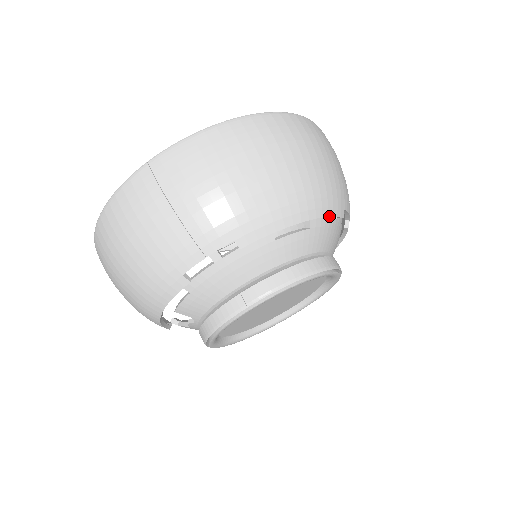
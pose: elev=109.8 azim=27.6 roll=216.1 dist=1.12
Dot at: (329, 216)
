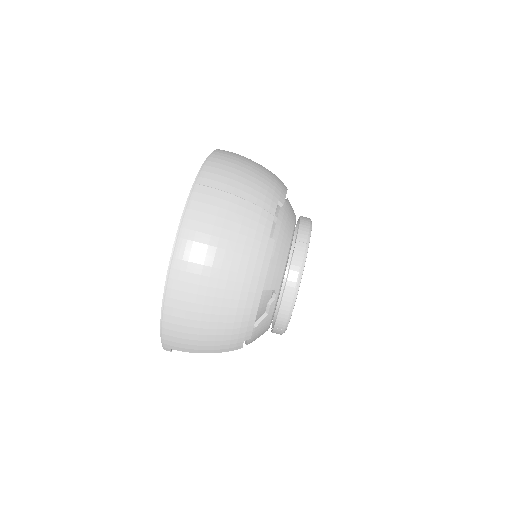
Dot at: occluded
